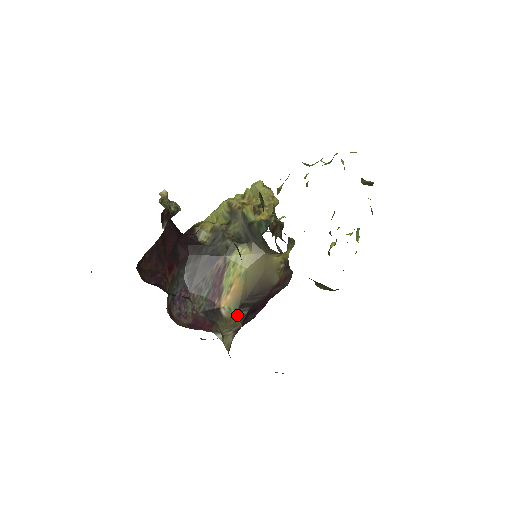
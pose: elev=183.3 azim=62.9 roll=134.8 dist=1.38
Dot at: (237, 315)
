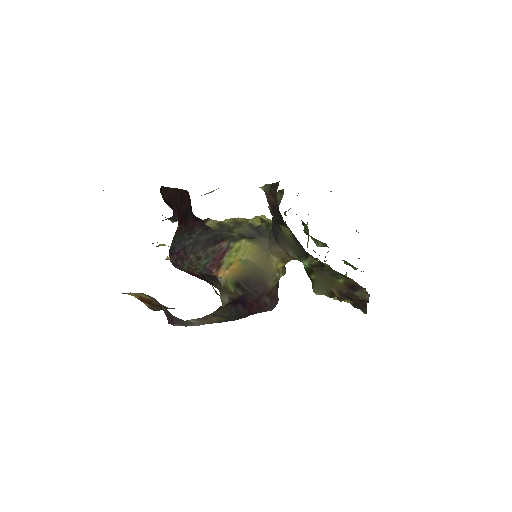
Dot at: (233, 289)
